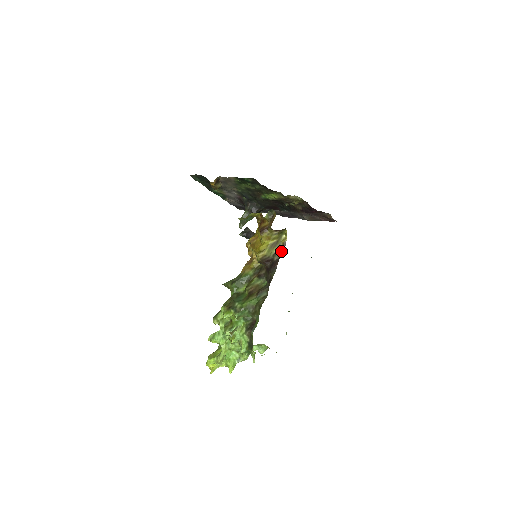
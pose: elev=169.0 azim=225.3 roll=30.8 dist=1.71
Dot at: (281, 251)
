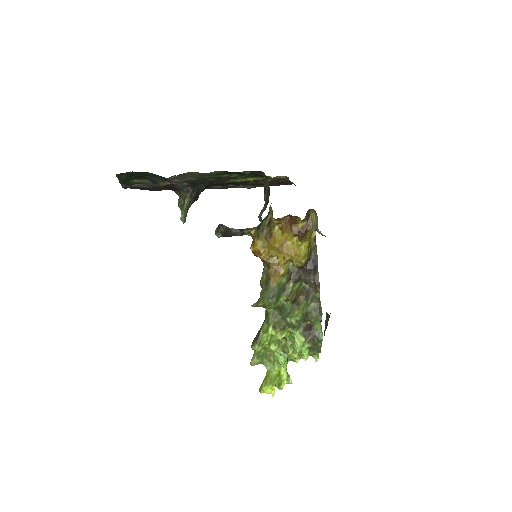
Dot at: (315, 247)
